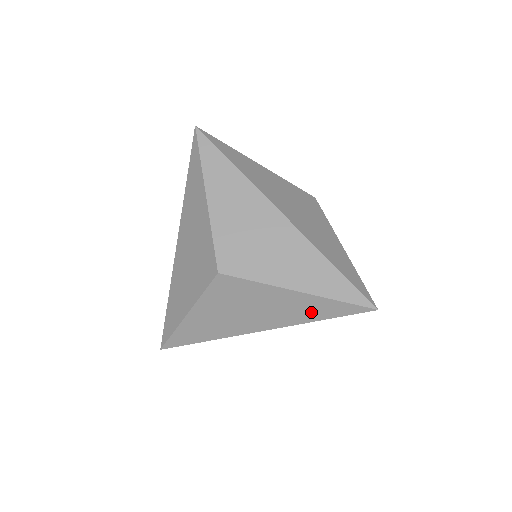
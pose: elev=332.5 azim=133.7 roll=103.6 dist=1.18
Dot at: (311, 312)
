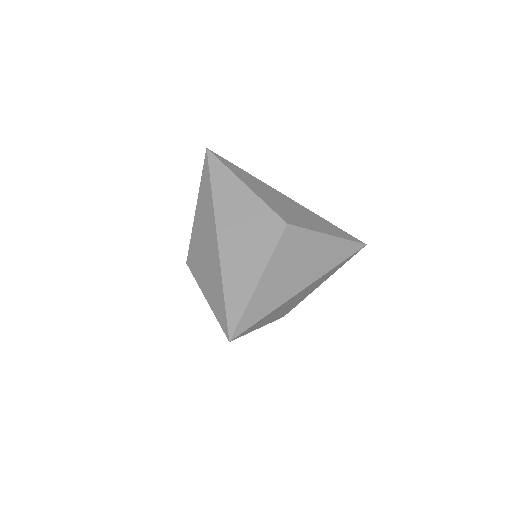
Dot at: (337, 255)
